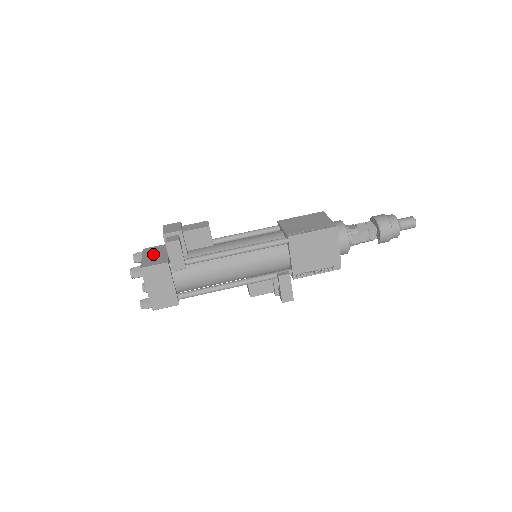
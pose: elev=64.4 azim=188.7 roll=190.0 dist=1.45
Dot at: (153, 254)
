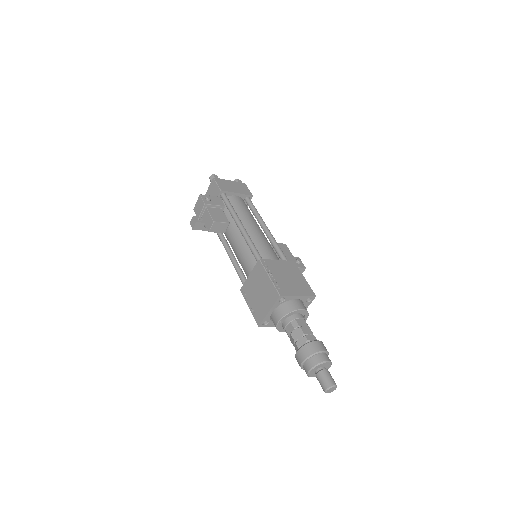
Dot at: occluded
